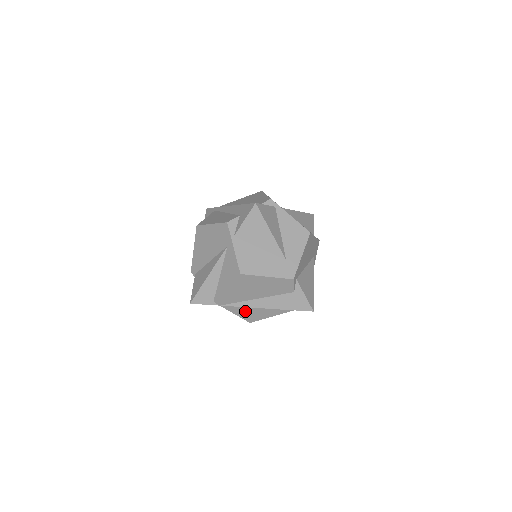
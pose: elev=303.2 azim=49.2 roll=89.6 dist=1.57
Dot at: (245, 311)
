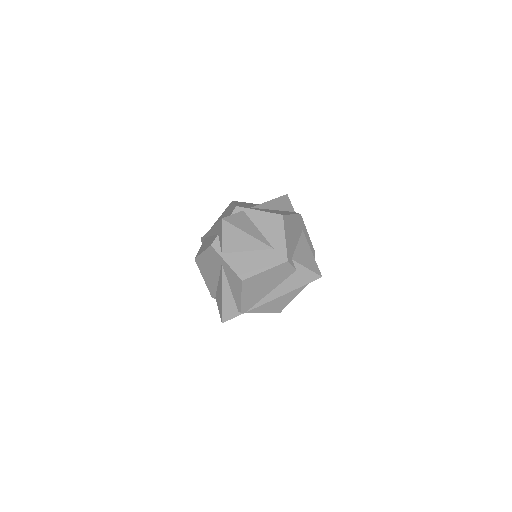
Dot at: (269, 306)
